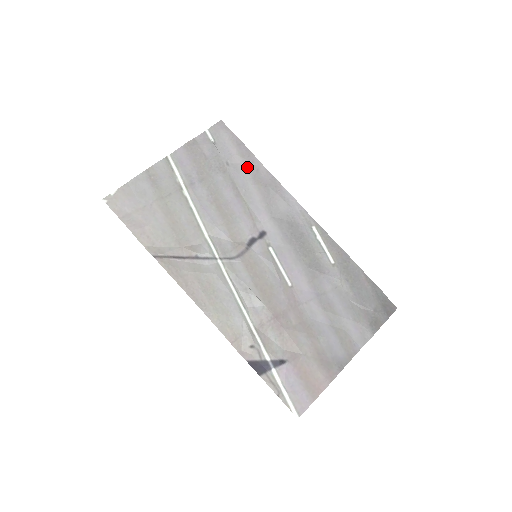
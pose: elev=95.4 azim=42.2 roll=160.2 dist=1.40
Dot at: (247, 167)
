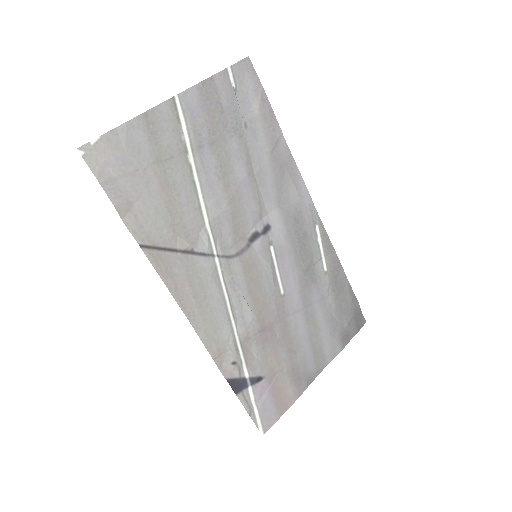
Dot at: (267, 135)
